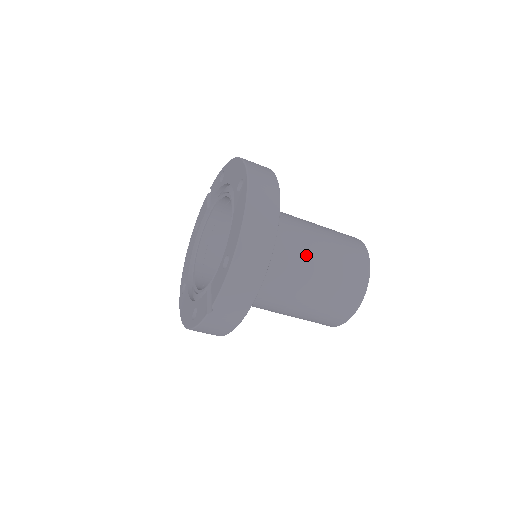
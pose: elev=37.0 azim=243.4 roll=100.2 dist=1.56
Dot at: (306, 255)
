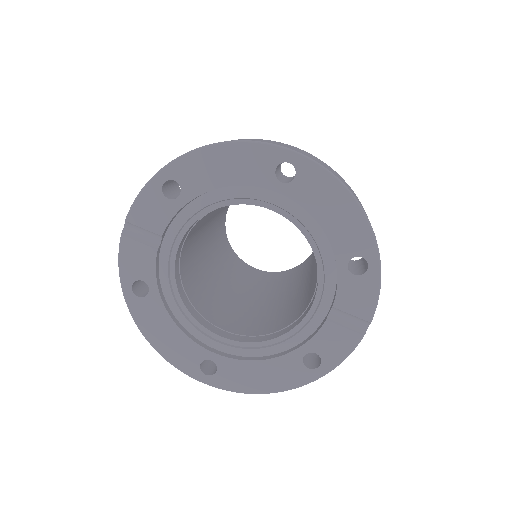
Dot at: occluded
